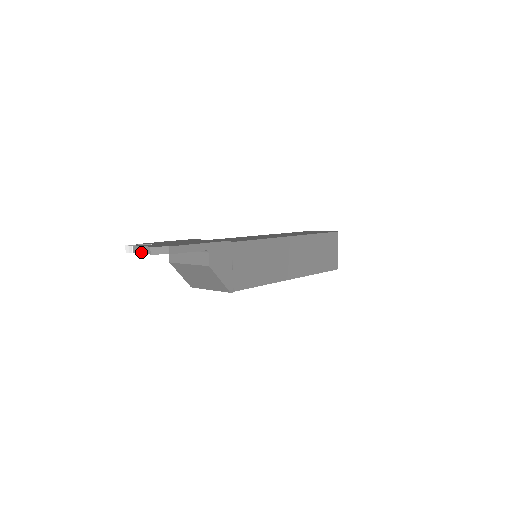
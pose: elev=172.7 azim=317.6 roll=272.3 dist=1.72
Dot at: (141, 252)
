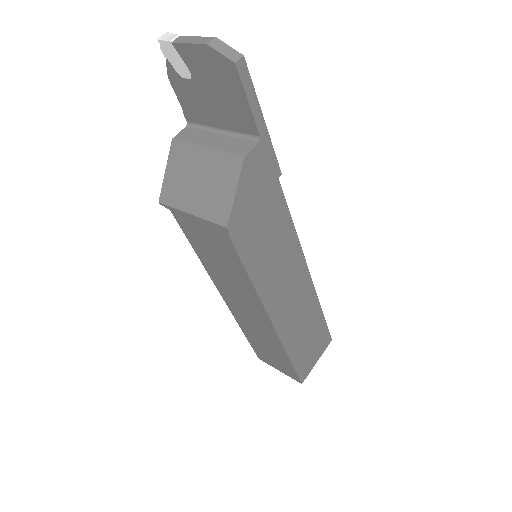
Dot at: (189, 41)
